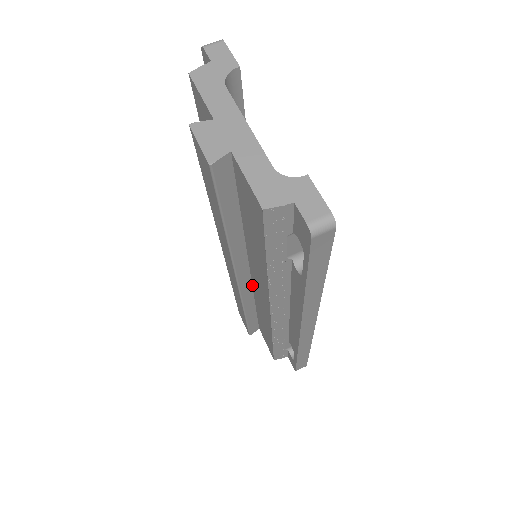
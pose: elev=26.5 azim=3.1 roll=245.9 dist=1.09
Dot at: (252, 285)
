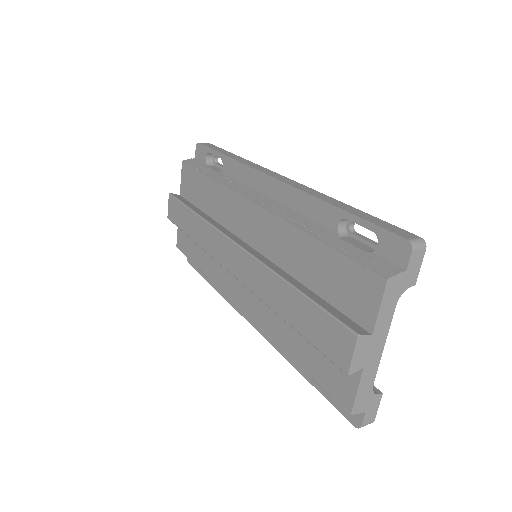
Dot at: occluded
